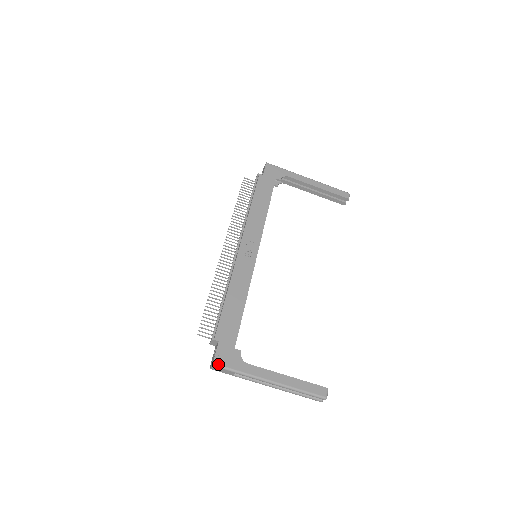
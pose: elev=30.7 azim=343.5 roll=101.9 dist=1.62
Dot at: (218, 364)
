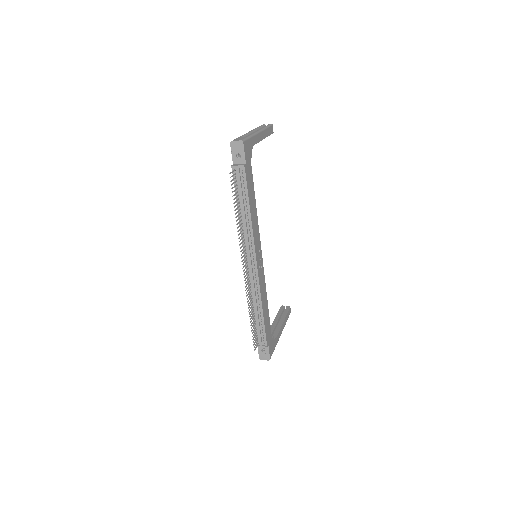
Dot at: occluded
